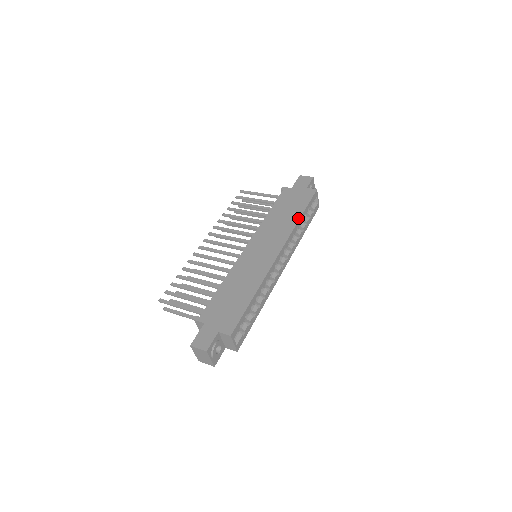
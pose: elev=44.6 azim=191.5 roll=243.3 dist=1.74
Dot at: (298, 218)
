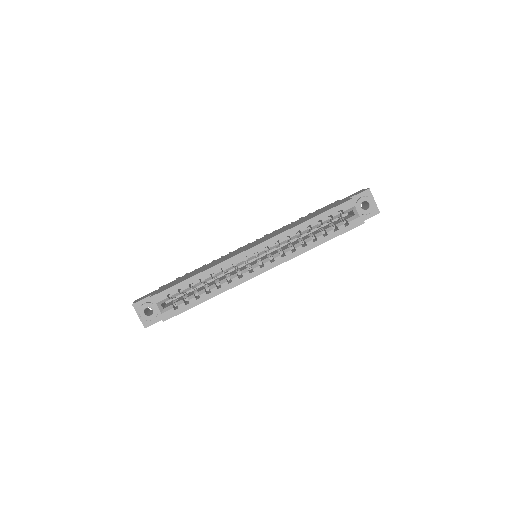
Dot at: (304, 221)
